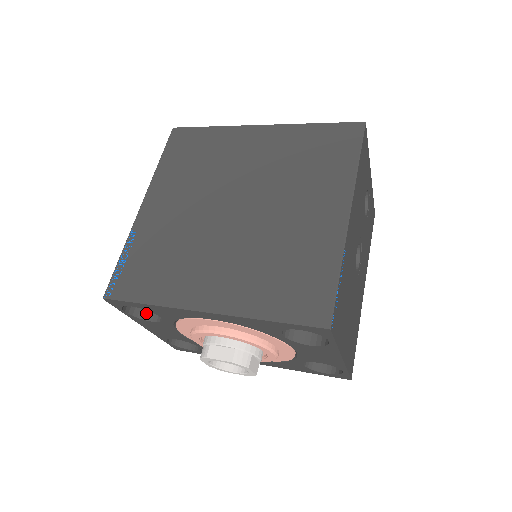
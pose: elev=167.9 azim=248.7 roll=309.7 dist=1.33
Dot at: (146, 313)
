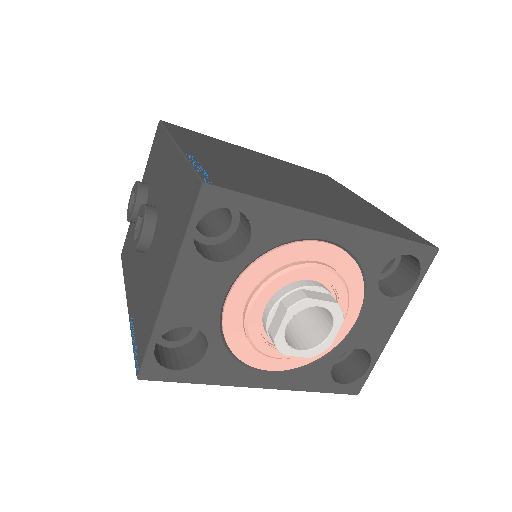
Dot at: (201, 251)
